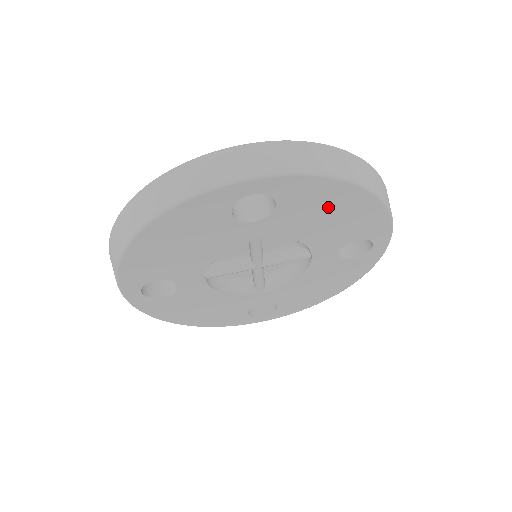
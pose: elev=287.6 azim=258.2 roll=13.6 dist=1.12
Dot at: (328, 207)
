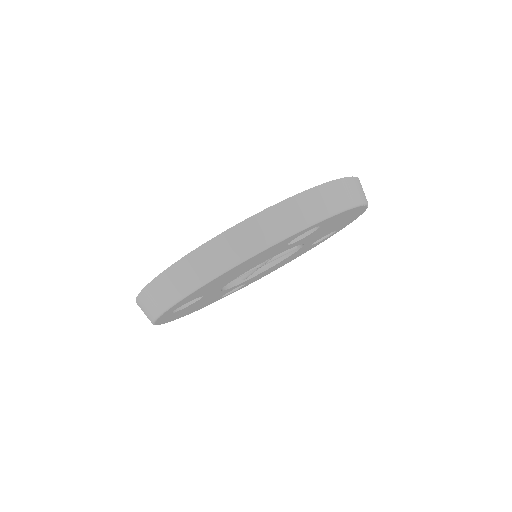
Dot at: (340, 221)
